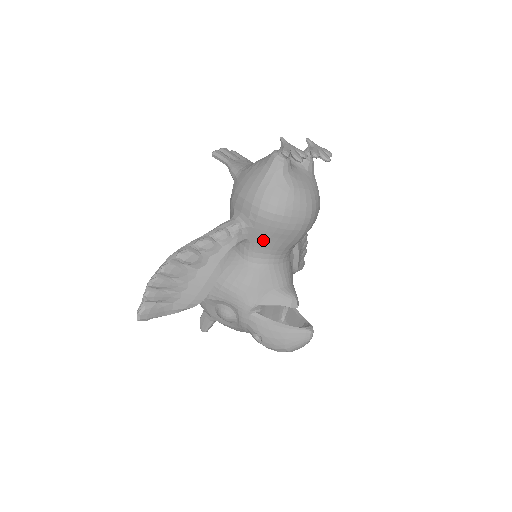
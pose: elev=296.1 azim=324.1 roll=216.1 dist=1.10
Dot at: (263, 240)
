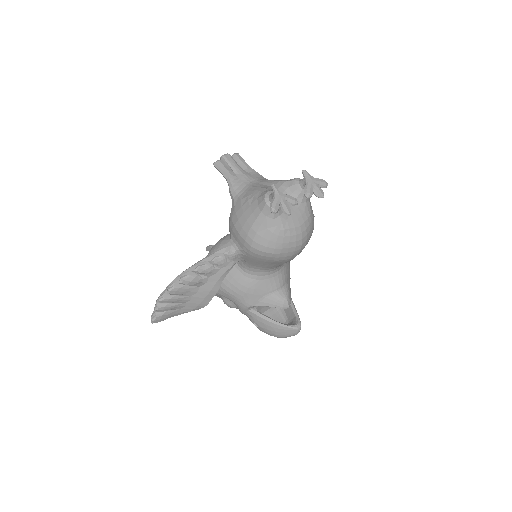
Dot at: (257, 263)
